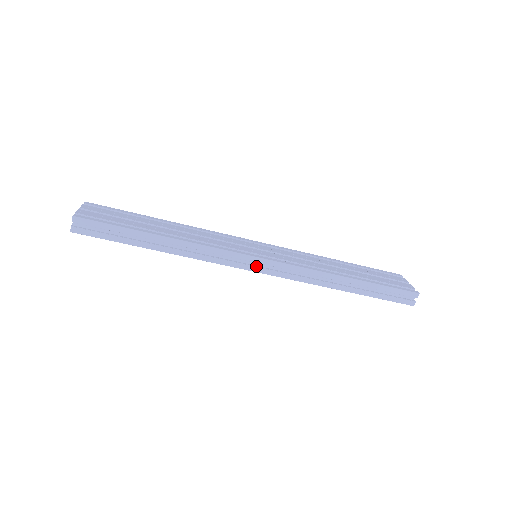
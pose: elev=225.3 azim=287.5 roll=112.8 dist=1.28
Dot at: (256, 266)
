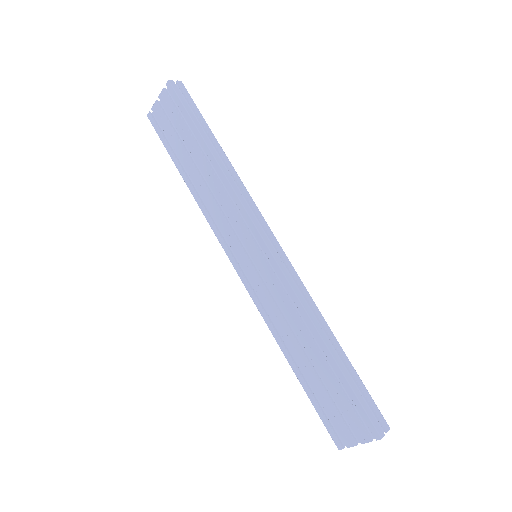
Dot at: (269, 241)
